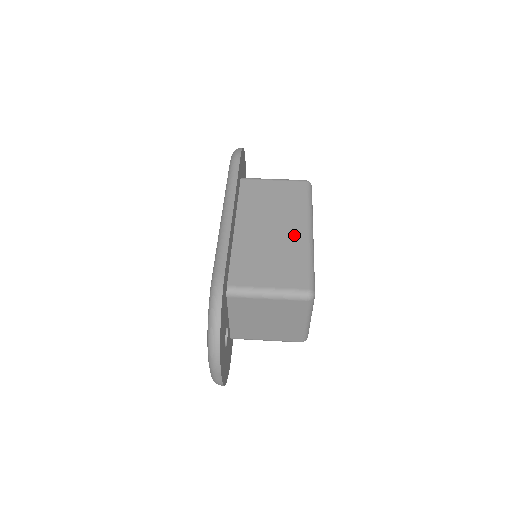
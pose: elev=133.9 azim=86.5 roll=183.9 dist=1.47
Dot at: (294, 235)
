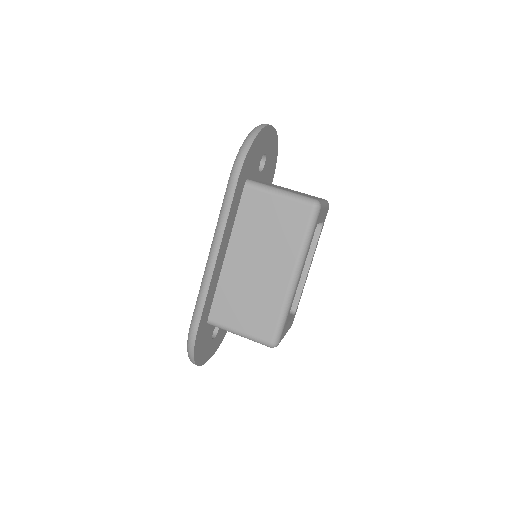
Dot at: (277, 281)
